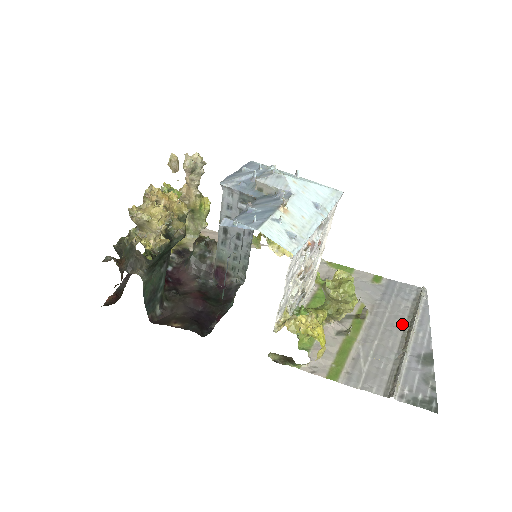
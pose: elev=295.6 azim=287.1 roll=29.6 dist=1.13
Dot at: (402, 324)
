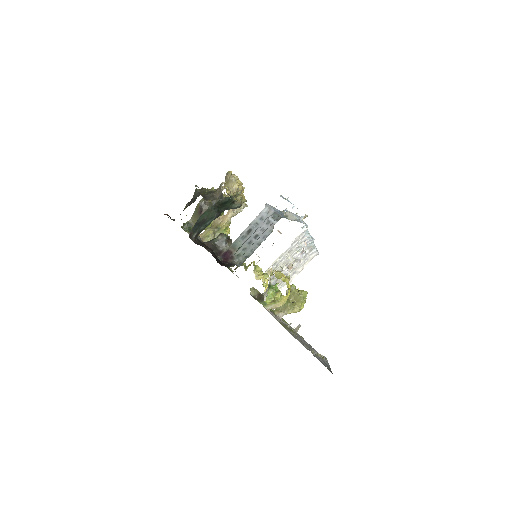
Dot at: occluded
